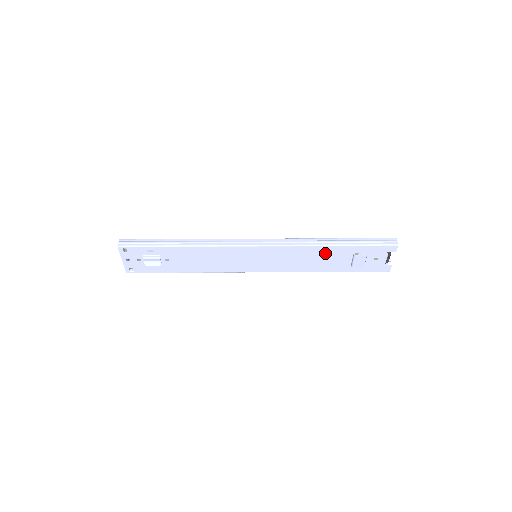
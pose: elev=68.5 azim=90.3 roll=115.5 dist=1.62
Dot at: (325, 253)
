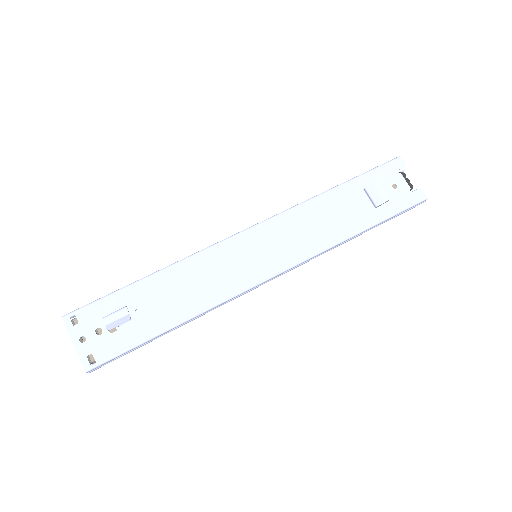
Dot at: (331, 204)
